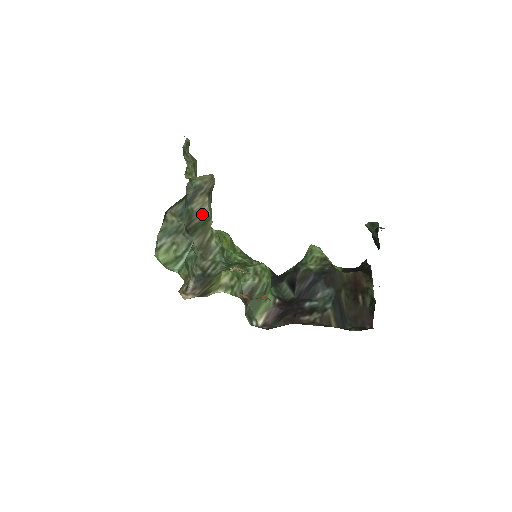
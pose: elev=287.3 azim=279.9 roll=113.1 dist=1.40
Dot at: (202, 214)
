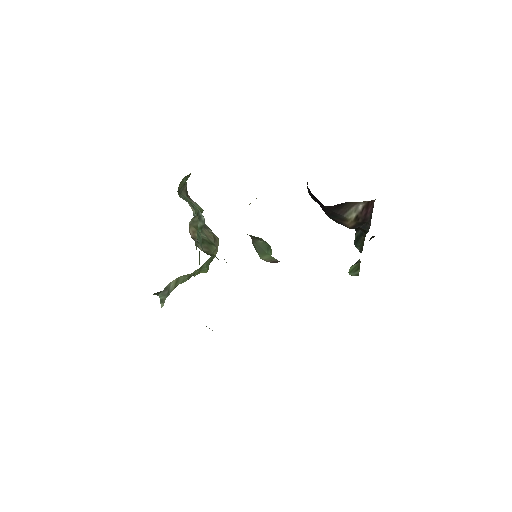
Dot at: (209, 239)
